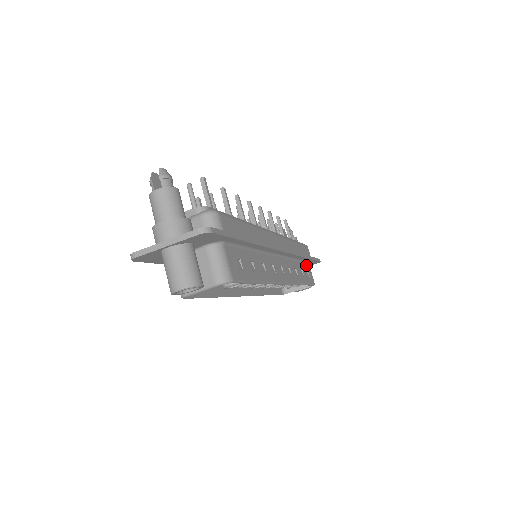
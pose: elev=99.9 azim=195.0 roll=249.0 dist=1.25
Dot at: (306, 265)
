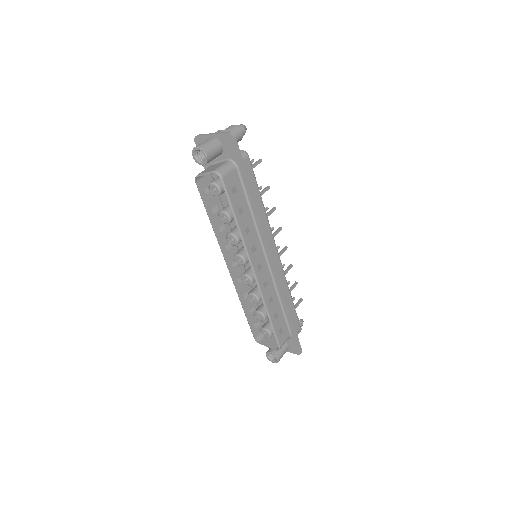
Dot at: (286, 327)
